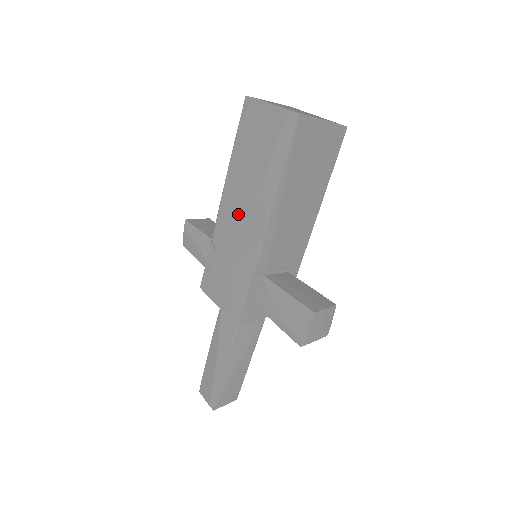
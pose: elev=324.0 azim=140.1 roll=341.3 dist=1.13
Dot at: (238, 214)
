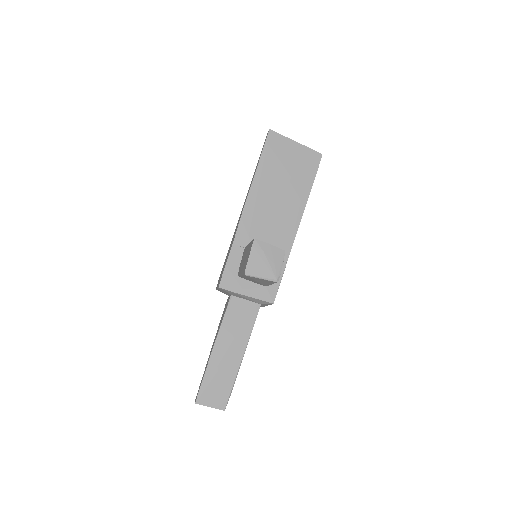
Dot at: (240, 214)
